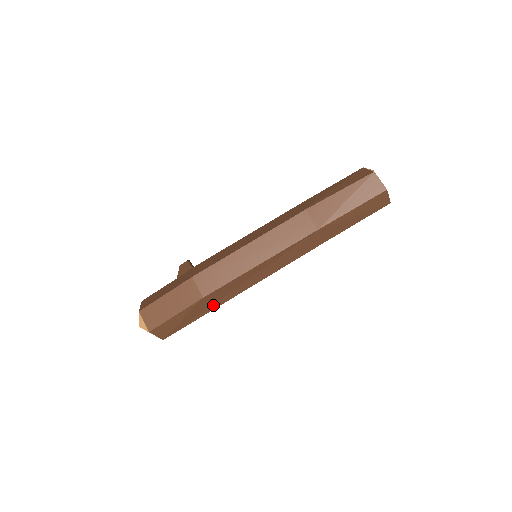
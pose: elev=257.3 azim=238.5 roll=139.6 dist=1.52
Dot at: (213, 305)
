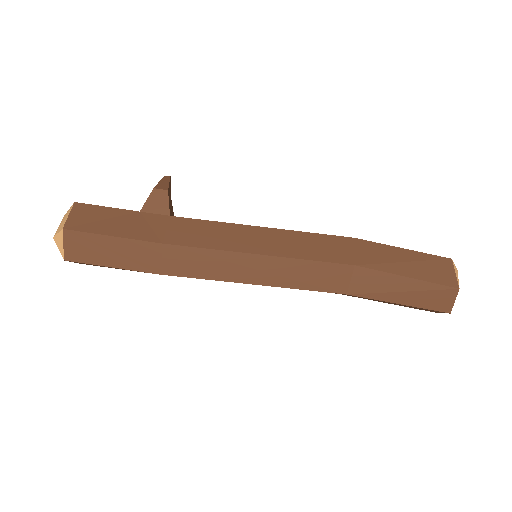
Dot at: occluded
